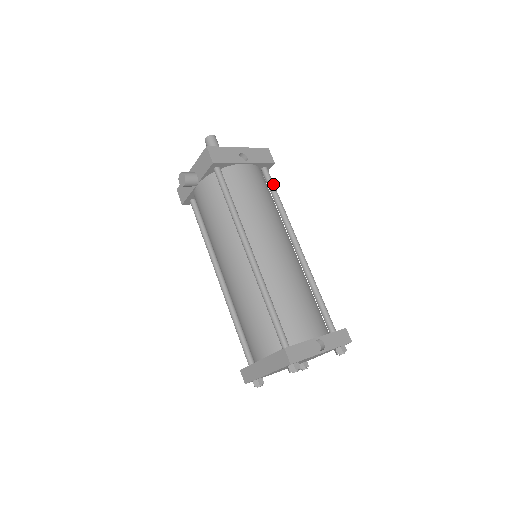
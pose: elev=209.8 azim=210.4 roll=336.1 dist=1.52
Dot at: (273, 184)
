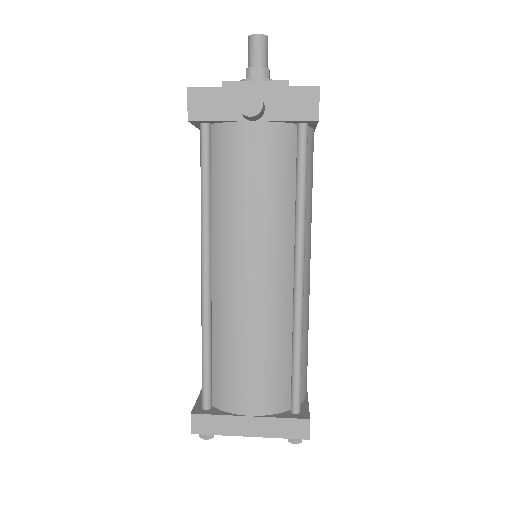
Dot at: occluded
